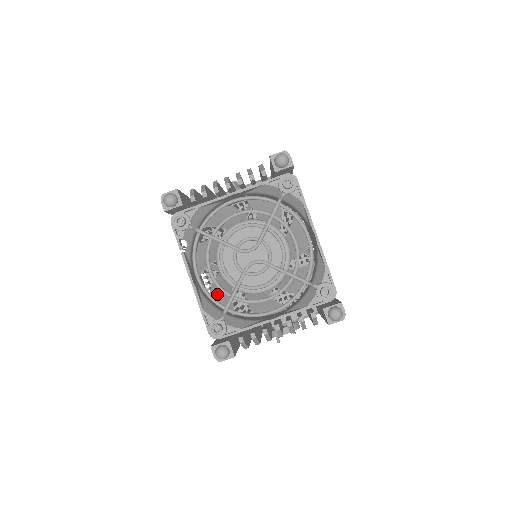
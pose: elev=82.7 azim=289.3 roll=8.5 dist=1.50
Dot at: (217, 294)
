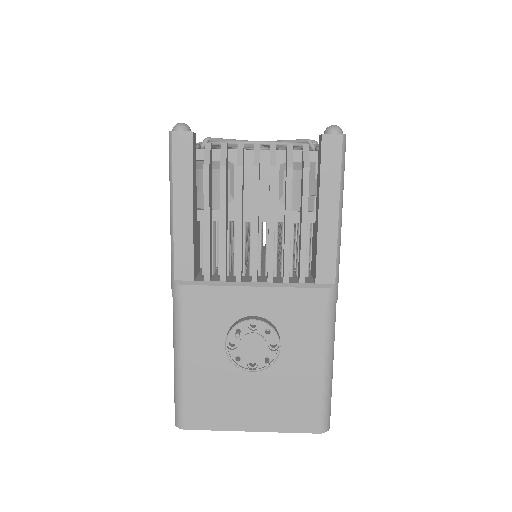
Dot at: occluded
